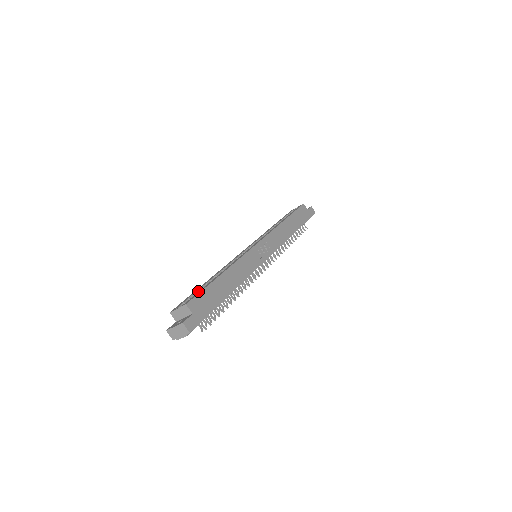
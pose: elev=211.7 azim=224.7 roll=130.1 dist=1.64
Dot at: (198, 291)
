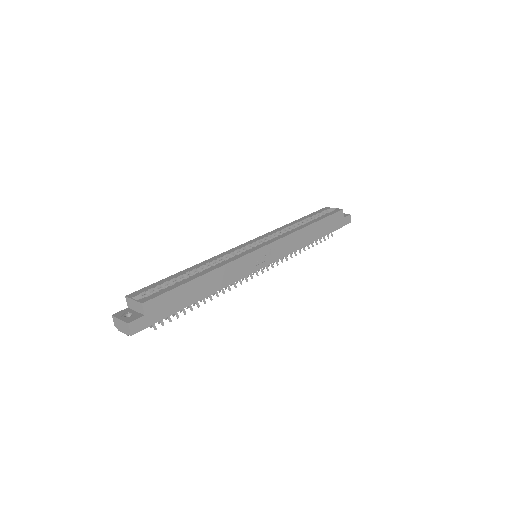
Dot at: (168, 282)
